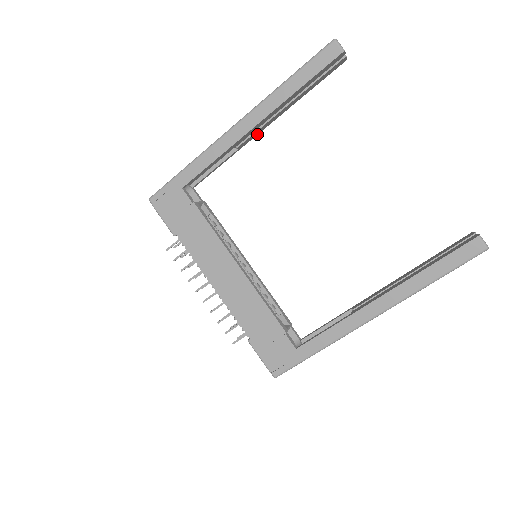
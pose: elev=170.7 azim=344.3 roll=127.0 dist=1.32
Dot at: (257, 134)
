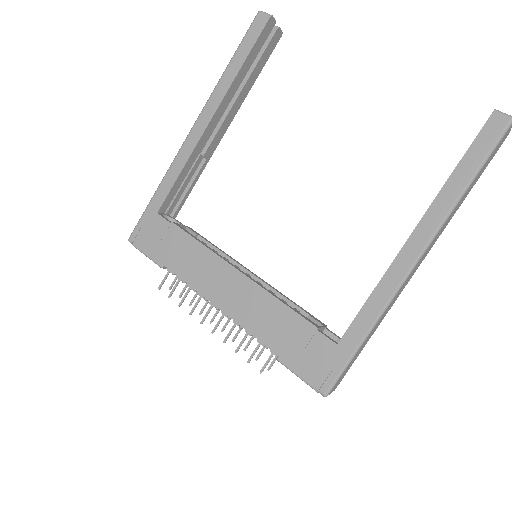
Dot at: (221, 138)
